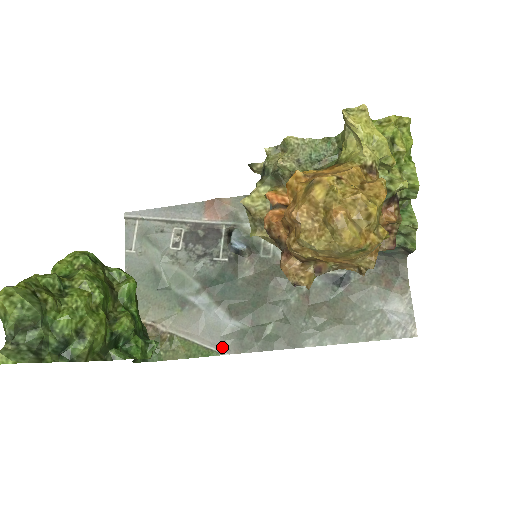
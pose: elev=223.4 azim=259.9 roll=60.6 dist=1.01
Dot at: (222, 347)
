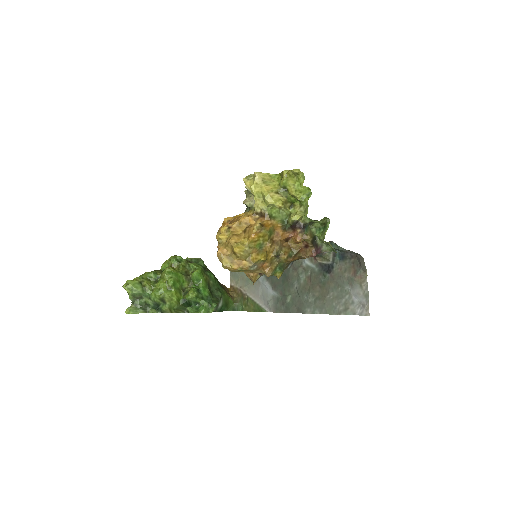
Dot at: (268, 307)
